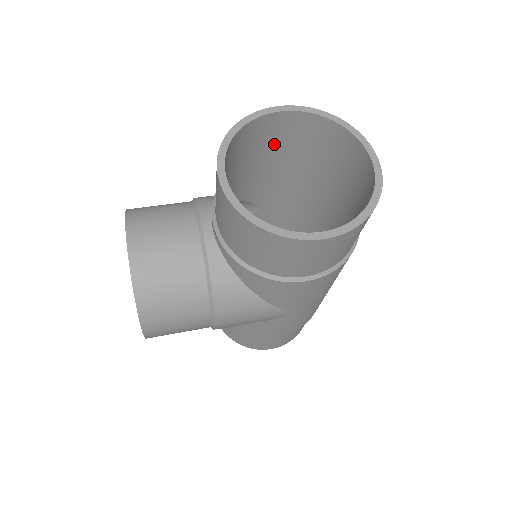
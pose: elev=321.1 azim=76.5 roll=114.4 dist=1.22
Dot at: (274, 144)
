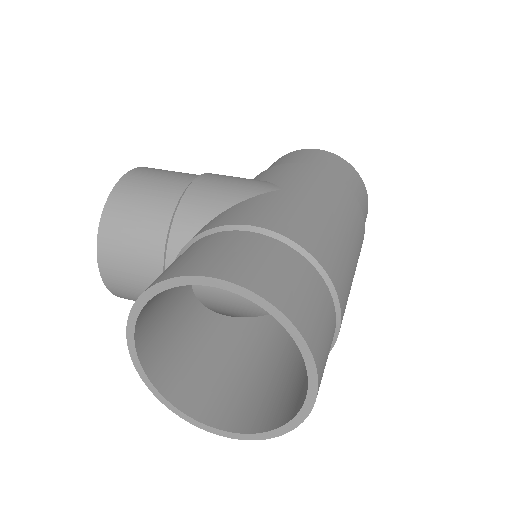
Dot at: occluded
